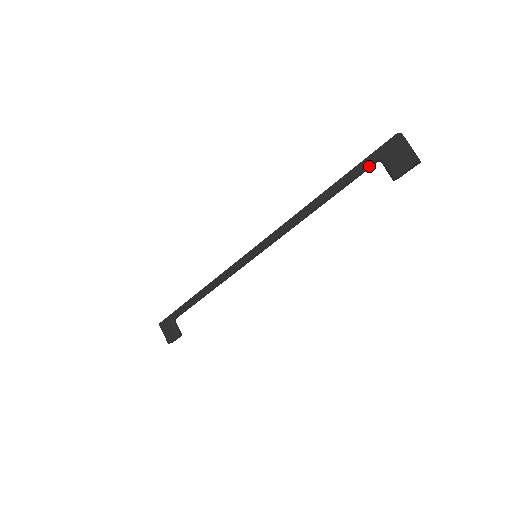
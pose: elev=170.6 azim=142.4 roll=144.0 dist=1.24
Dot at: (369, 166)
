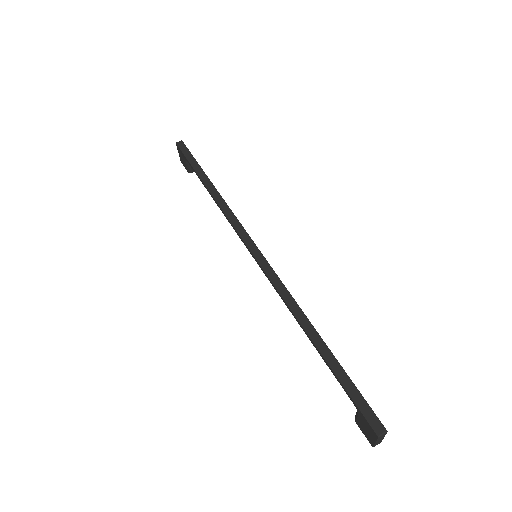
Dot at: (350, 396)
